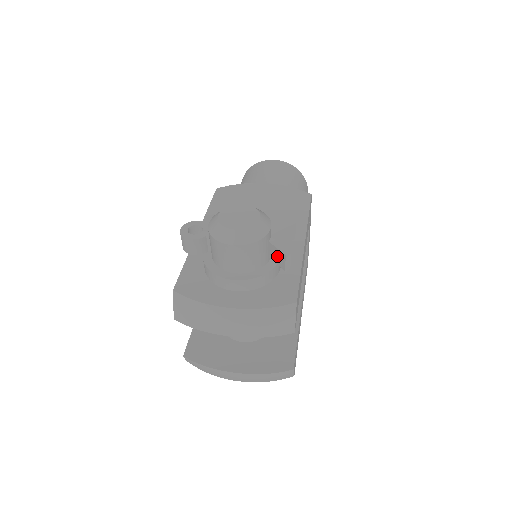
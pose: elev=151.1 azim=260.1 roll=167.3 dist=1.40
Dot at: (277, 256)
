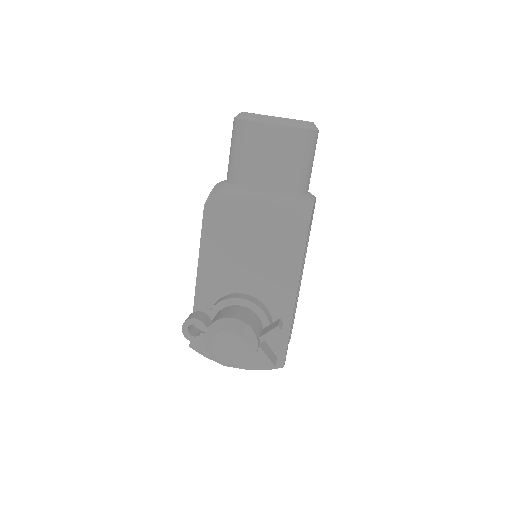
Dot at: occluded
